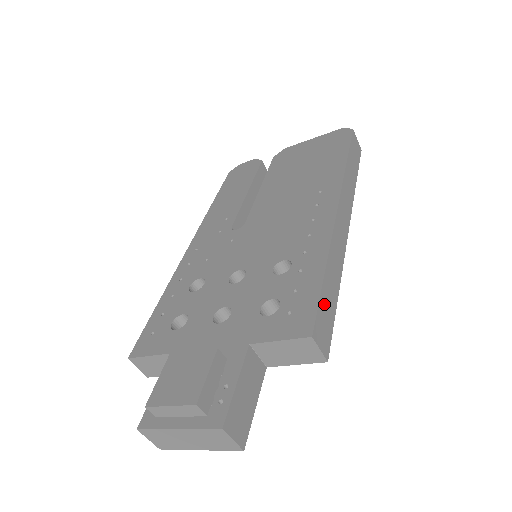
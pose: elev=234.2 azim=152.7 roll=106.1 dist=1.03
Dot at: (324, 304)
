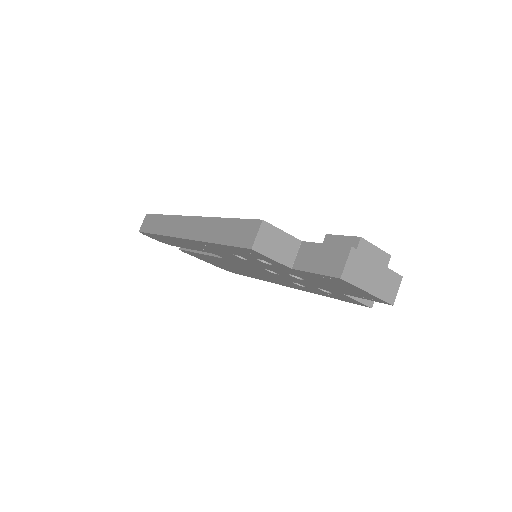
Dot at: occluded
